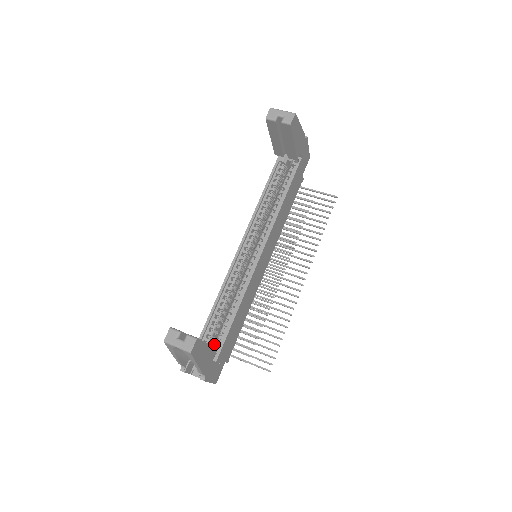
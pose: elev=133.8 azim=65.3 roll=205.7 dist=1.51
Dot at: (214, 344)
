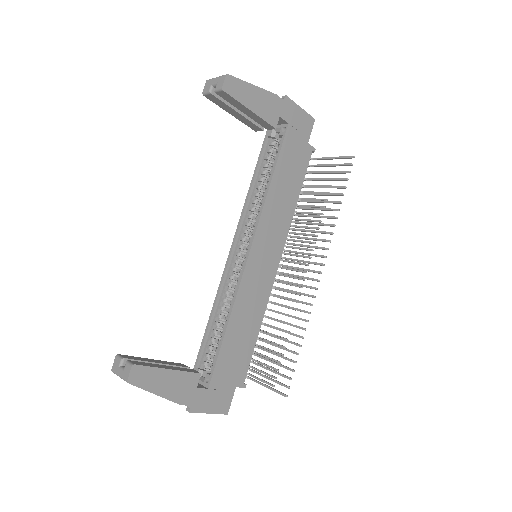
Dot at: (210, 367)
